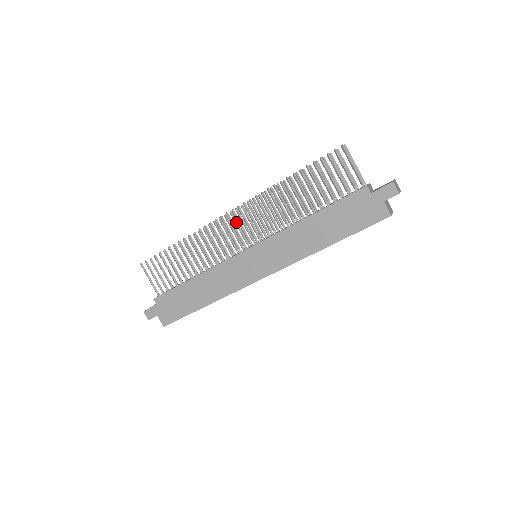
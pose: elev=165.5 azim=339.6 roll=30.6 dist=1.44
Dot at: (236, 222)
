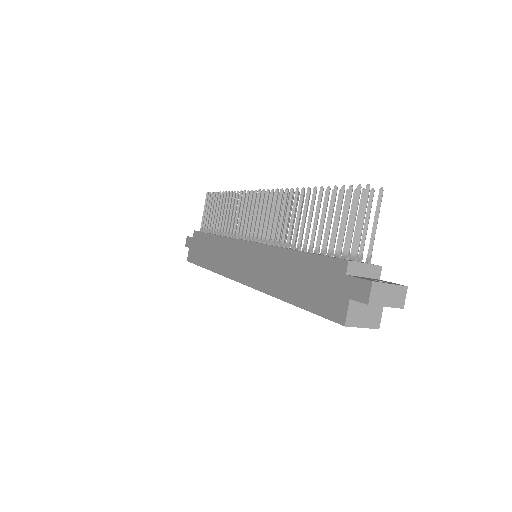
Dot at: (267, 207)
